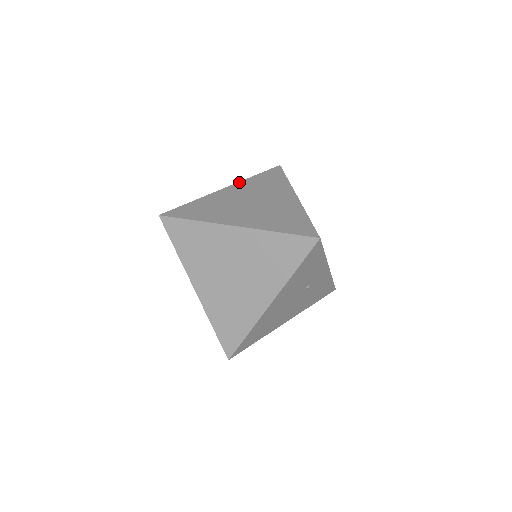
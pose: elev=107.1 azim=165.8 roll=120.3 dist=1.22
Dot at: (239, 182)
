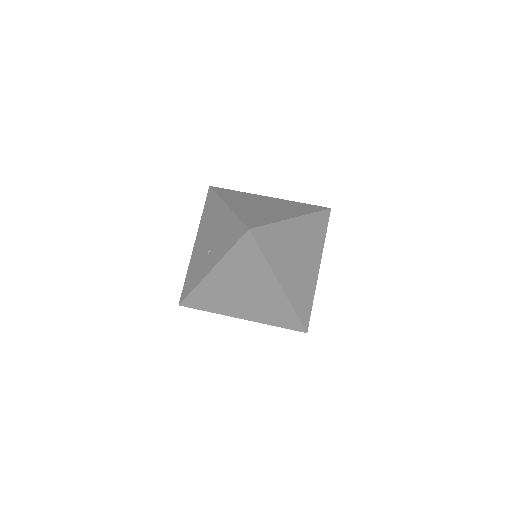
Dot at: (223, 199)
